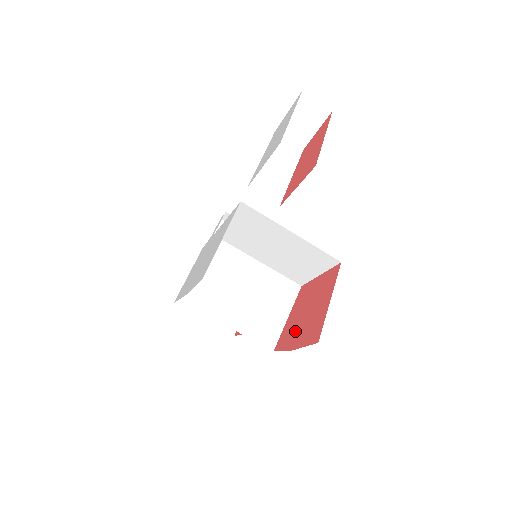
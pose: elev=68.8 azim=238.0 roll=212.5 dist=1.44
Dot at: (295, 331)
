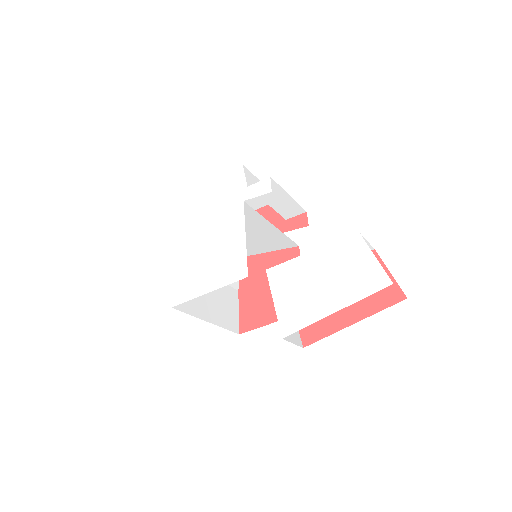
Dot at: (254, 283)
